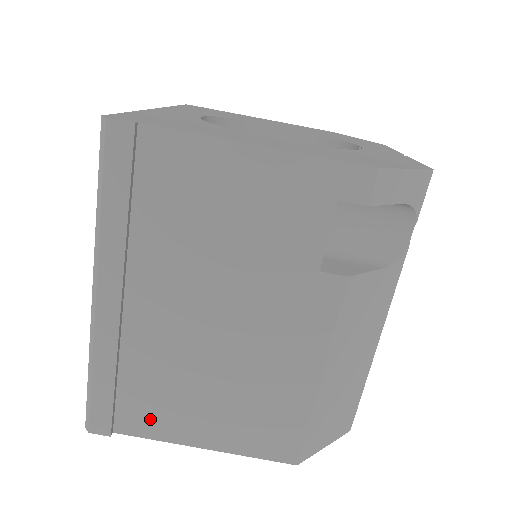
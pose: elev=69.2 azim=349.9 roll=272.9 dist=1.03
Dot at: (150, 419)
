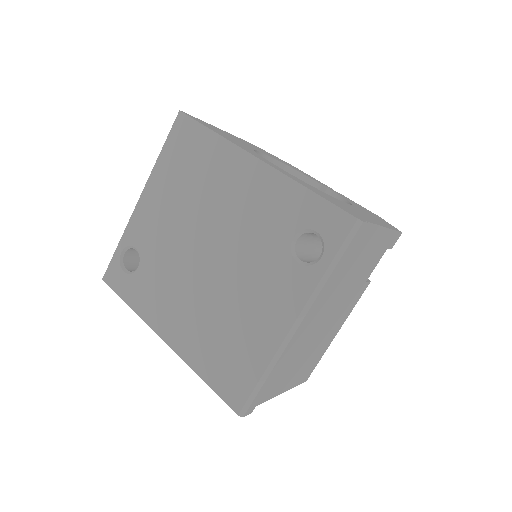
Dot at: (270, 390)
